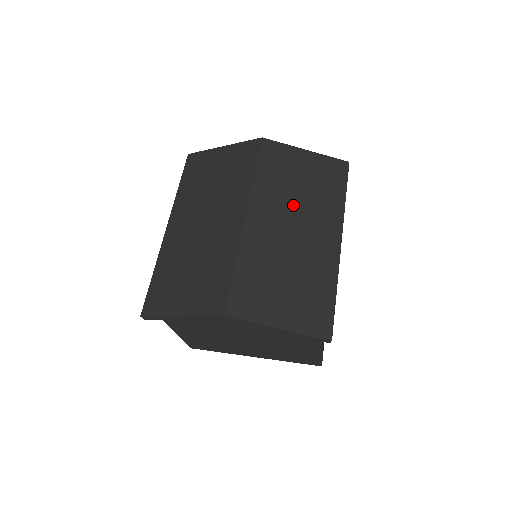
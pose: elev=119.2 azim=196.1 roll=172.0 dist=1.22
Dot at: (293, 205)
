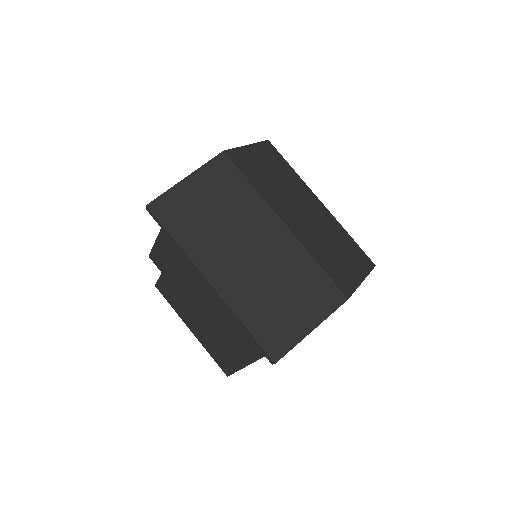
Dot at: (286, 194)
